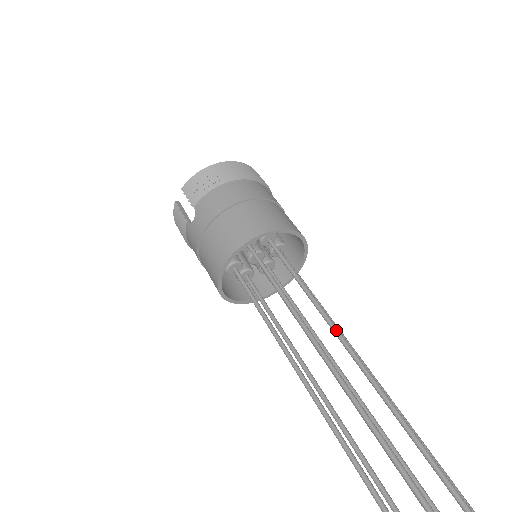
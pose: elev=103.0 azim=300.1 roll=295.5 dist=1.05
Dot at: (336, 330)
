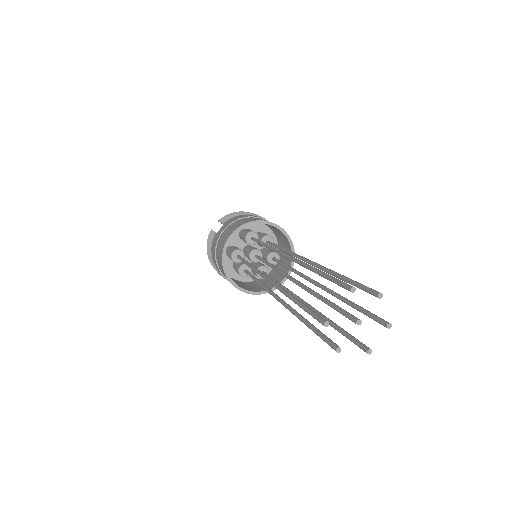
Dot at: (297, 254)
